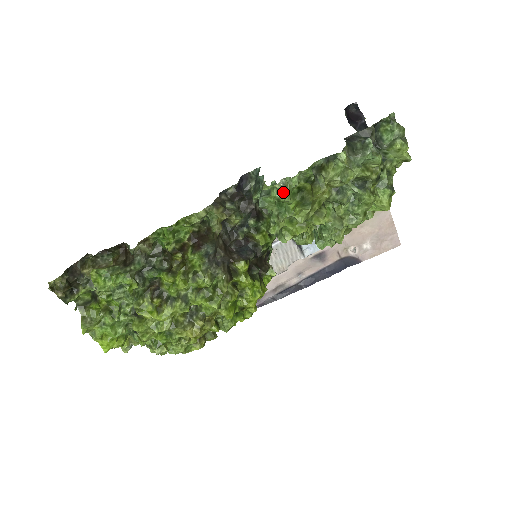
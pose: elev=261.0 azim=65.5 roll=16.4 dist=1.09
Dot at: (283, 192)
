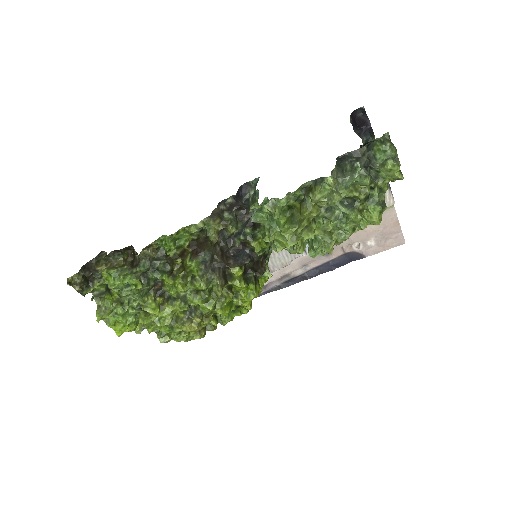
Dot at: (271, 212)
